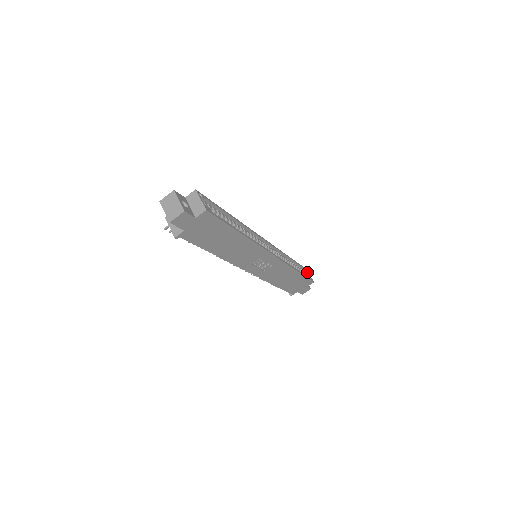
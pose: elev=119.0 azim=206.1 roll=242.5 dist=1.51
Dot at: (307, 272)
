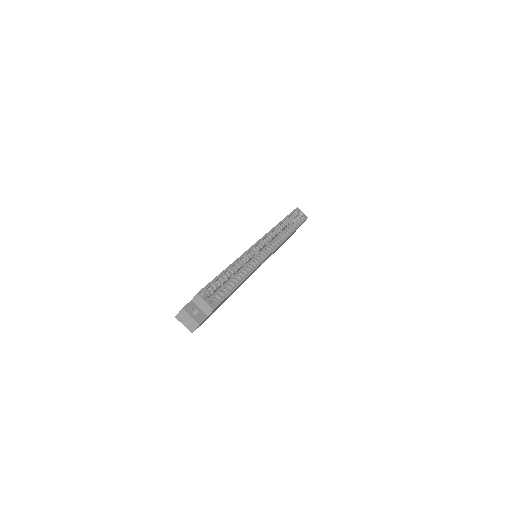
Dot at: (299, 211)
